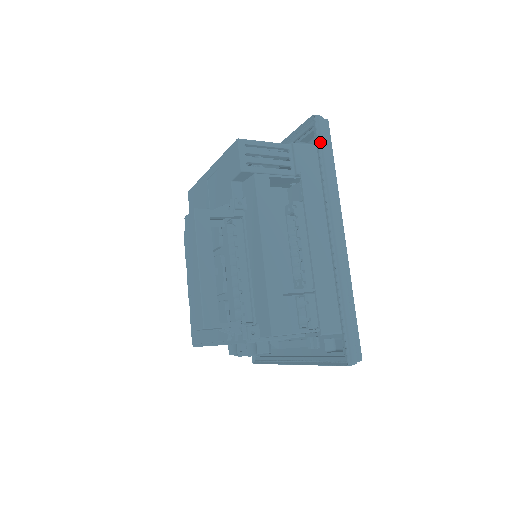
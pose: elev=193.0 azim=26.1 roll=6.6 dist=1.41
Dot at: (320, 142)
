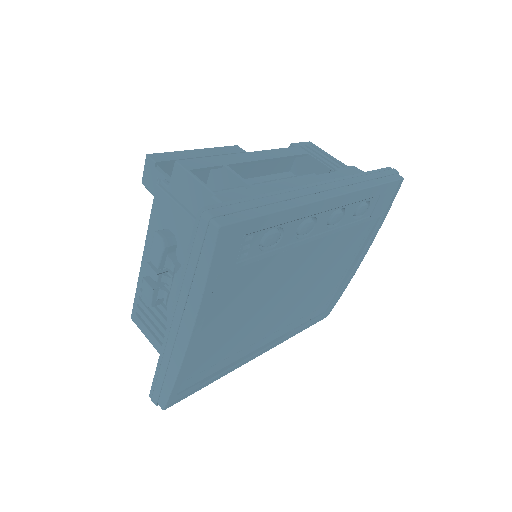
Dot at: (378, 172)
